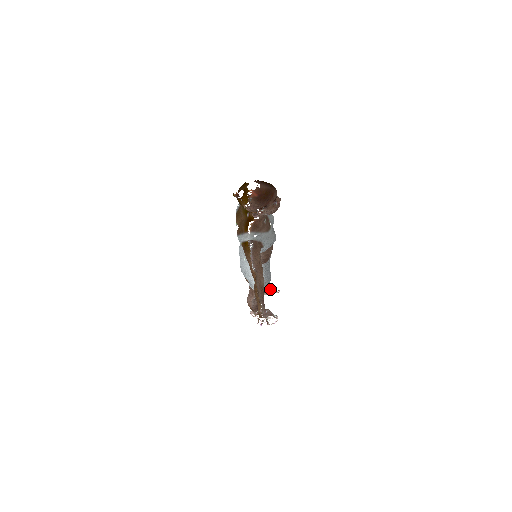
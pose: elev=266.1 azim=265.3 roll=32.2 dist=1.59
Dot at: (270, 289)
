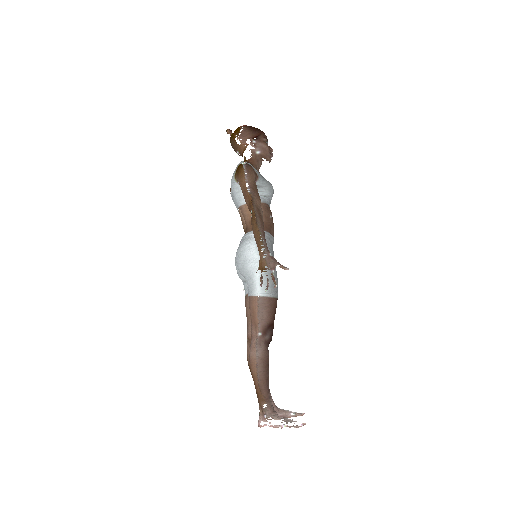
Dot at: (289, 411)
